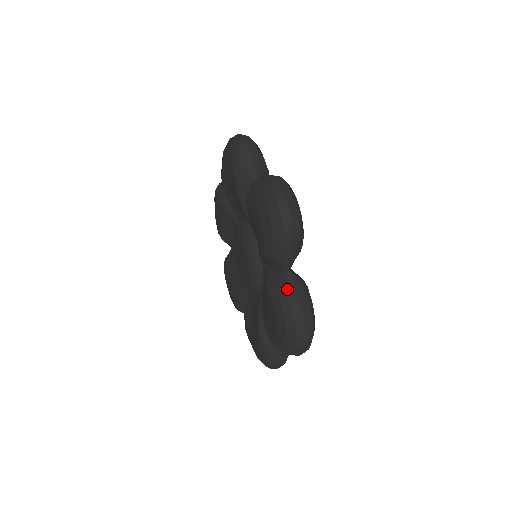
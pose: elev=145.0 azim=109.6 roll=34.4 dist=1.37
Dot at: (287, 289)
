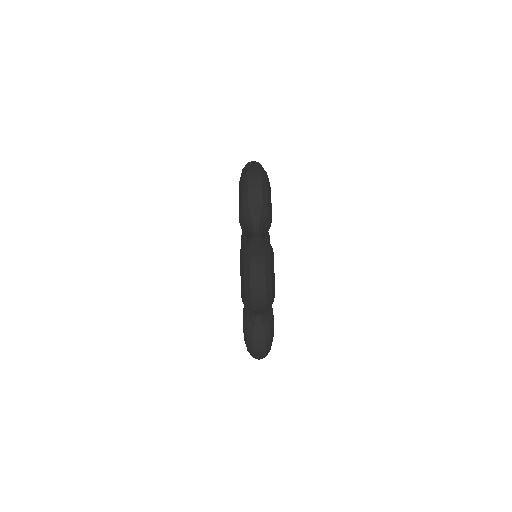
Dot at: occluded
